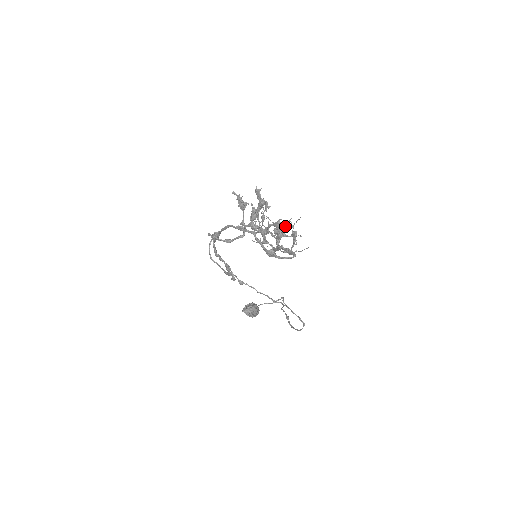
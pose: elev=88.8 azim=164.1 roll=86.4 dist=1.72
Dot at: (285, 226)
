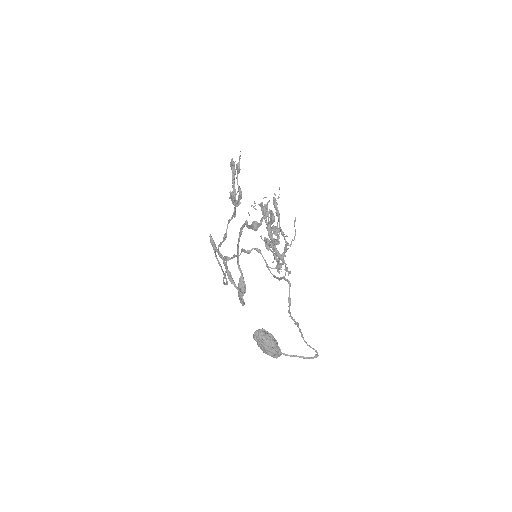
Dot at: (276, 214)
